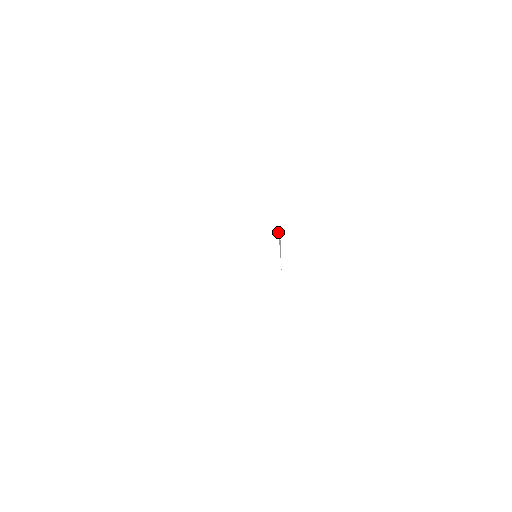
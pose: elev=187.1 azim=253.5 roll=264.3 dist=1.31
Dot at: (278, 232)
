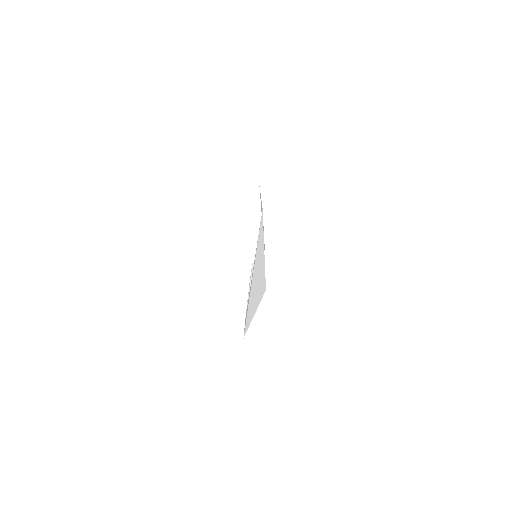
Dot at: (251, 272)
